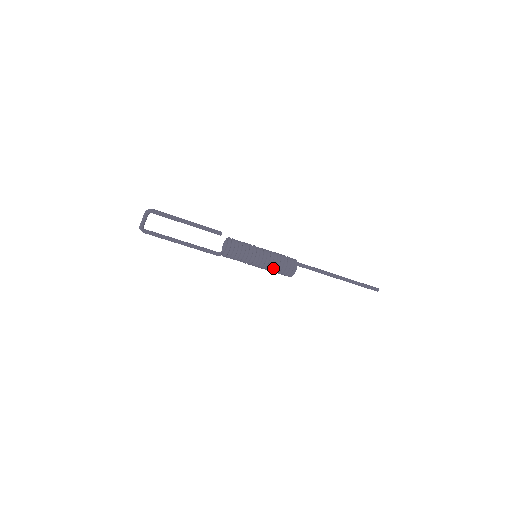
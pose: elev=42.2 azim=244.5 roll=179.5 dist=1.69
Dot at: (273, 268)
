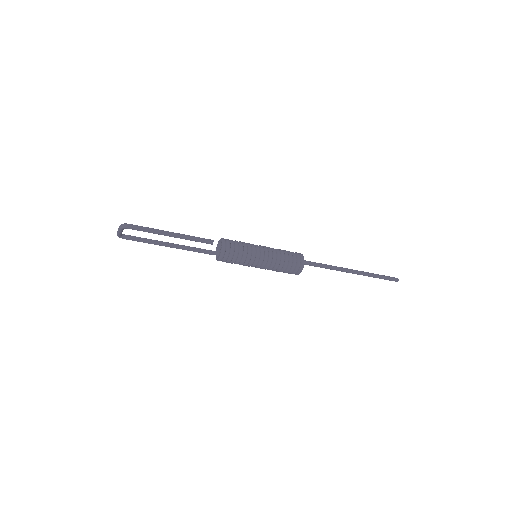
Dot at: (275, 270)
